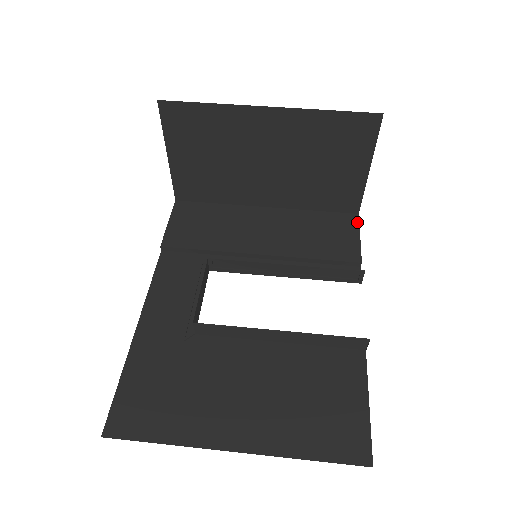
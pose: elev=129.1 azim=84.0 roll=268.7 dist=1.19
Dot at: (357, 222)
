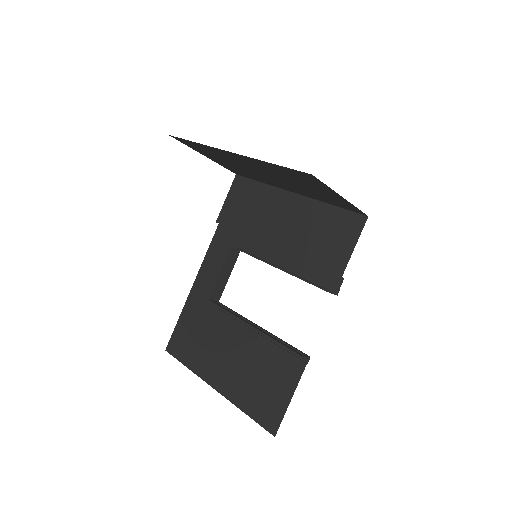
Dot at: (361, 227)
